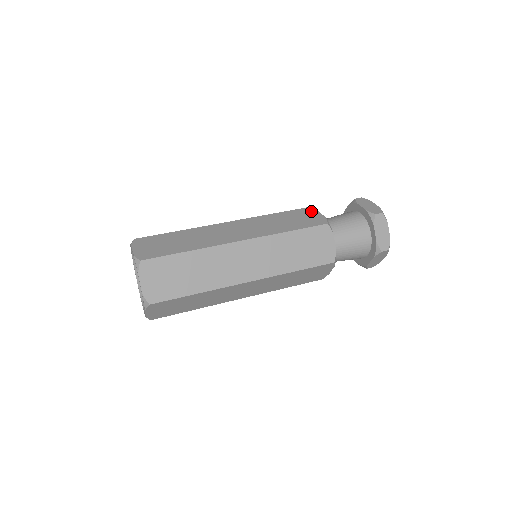
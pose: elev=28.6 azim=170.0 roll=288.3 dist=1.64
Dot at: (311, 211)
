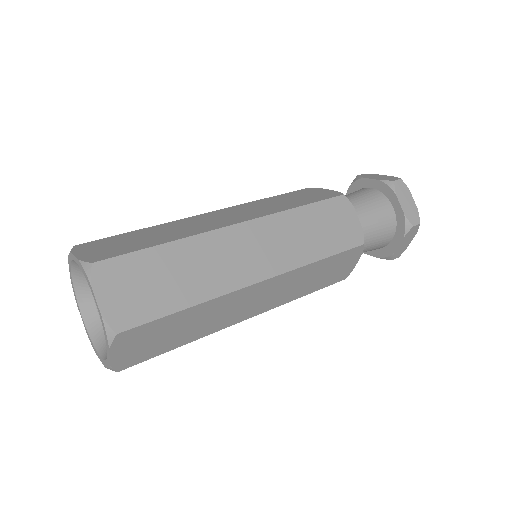
Dot at: (346, 207)
